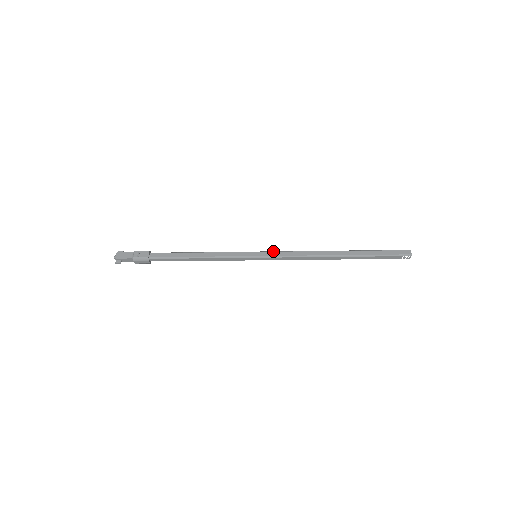
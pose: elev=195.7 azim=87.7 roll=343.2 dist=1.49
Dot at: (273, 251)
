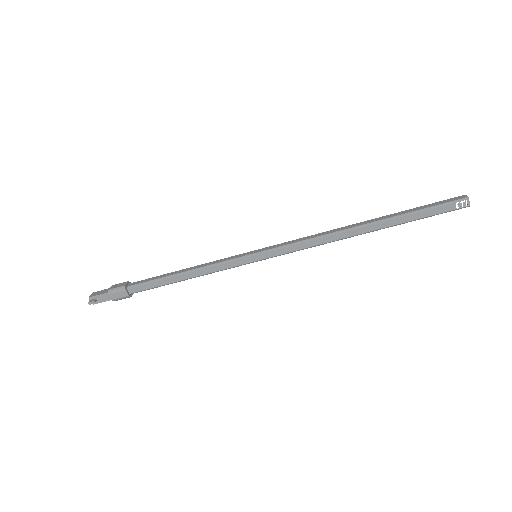
Dot at: occluded
